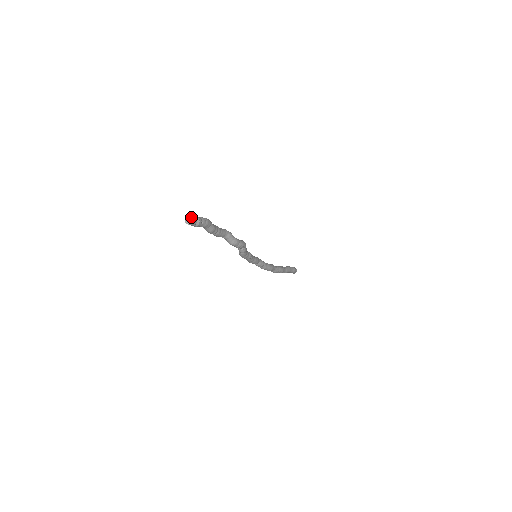
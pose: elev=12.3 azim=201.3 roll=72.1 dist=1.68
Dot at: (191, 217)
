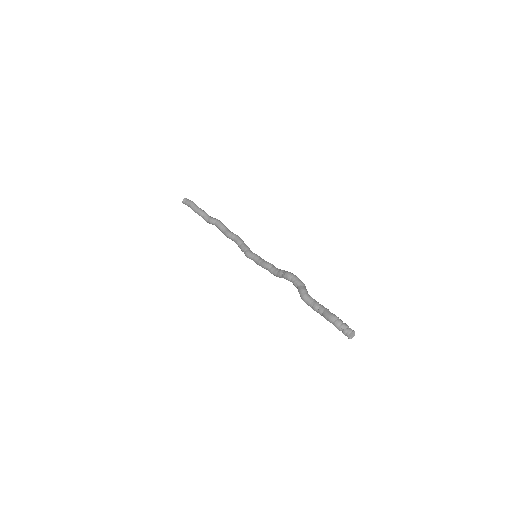
Dot at: (351, 334)
